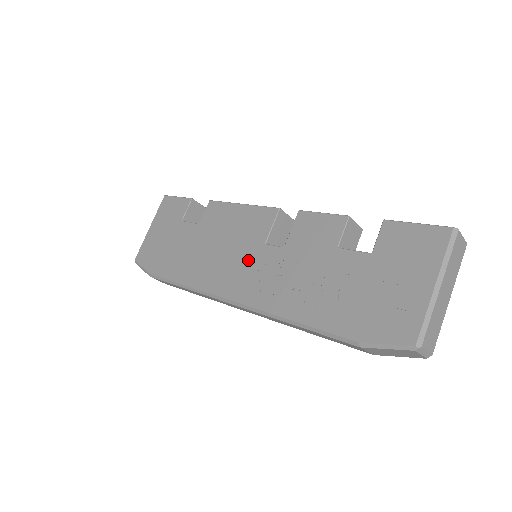
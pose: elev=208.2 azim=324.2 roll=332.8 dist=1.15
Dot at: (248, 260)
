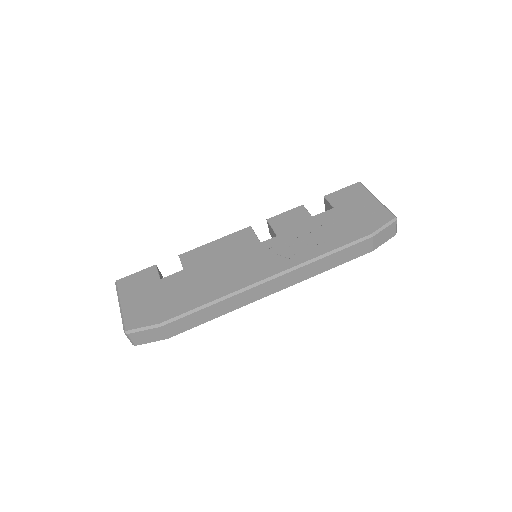
Dot at: (257, 255)
